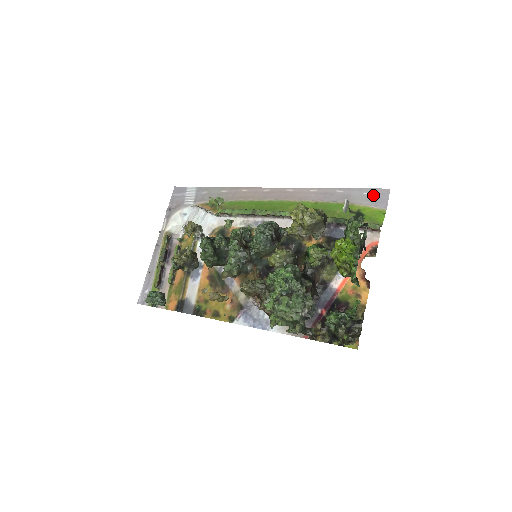
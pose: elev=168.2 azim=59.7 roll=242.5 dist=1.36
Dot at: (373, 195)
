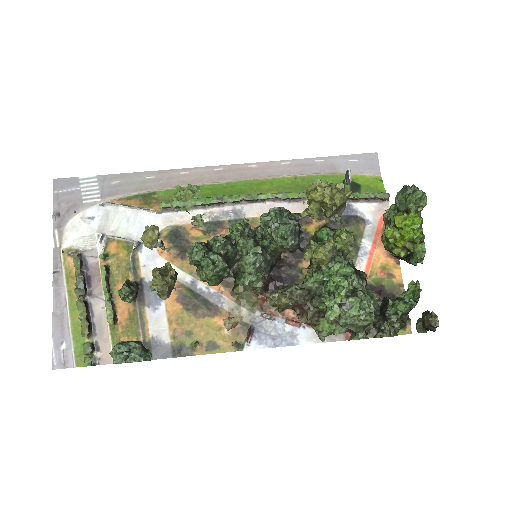
Dot at: (361, 161)
